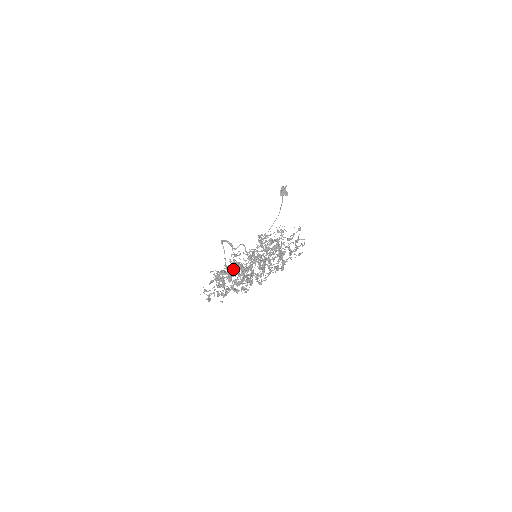
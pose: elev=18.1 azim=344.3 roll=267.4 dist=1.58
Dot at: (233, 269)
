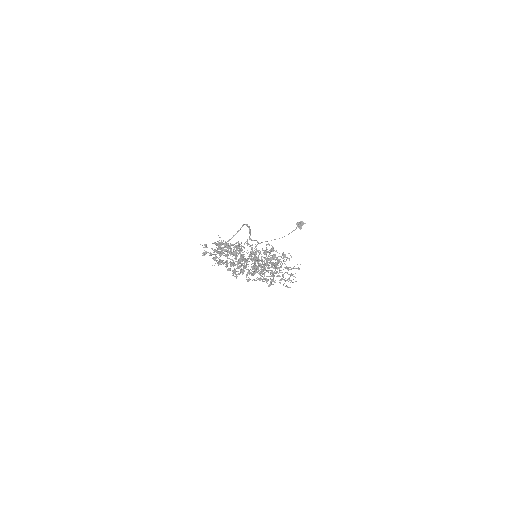
Dot at: occluded
